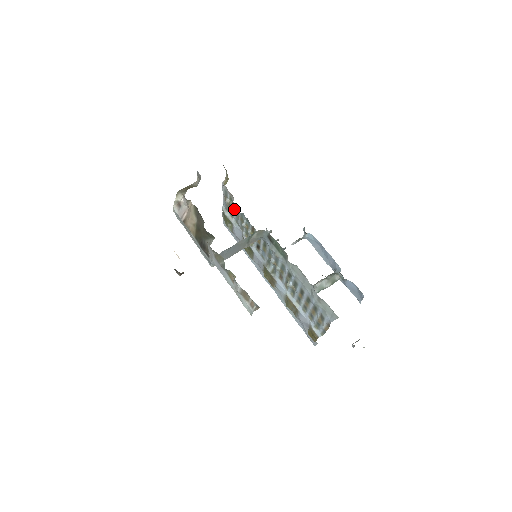
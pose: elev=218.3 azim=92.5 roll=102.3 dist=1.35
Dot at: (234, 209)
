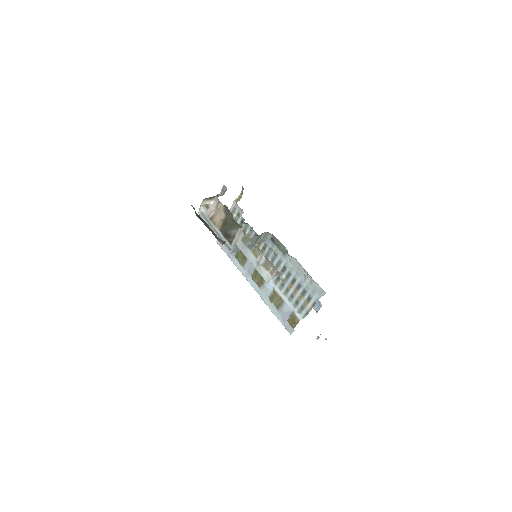
Dot at: (238, 222)
